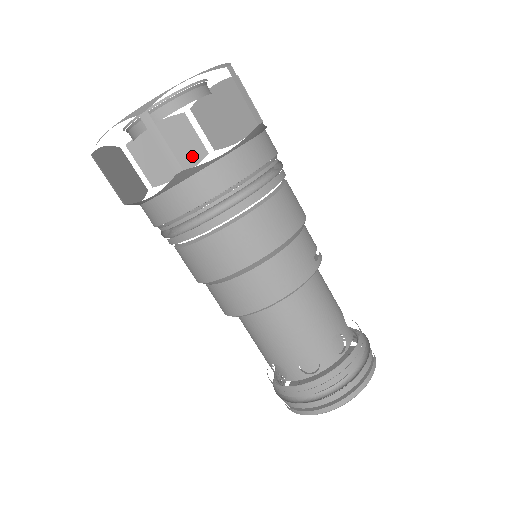
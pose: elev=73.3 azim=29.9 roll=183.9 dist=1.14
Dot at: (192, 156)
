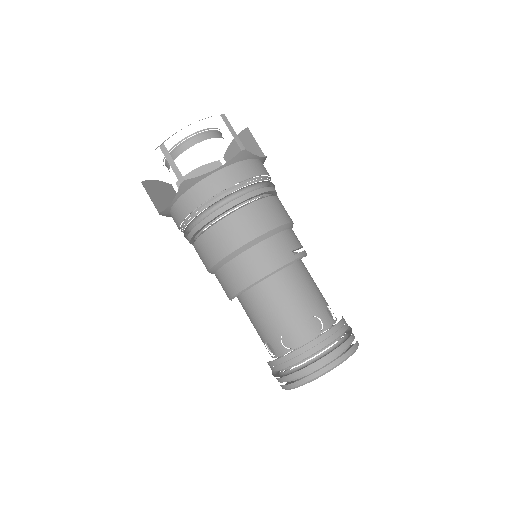
Dot at: occluded
